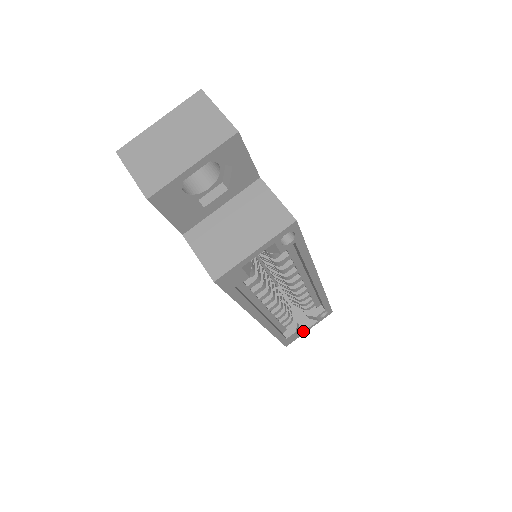
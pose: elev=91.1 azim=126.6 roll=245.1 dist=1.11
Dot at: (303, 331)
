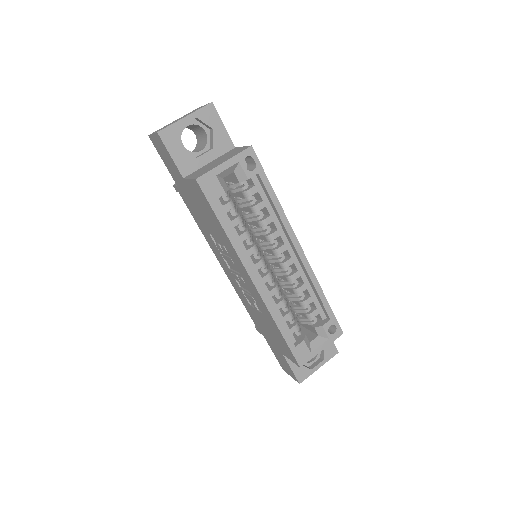
Dot at: (315, 349)
